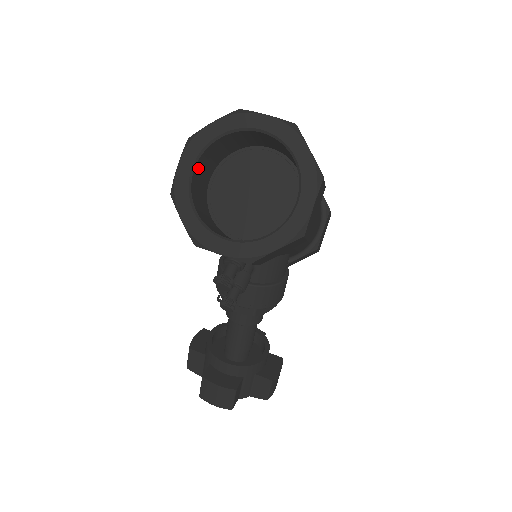
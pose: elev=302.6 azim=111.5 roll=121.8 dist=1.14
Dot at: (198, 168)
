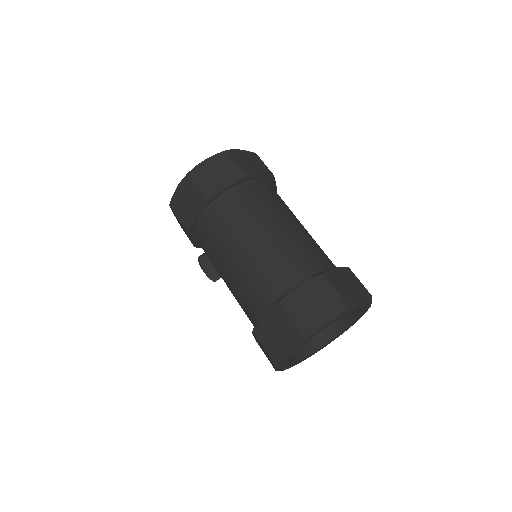
Dot at: occluded
